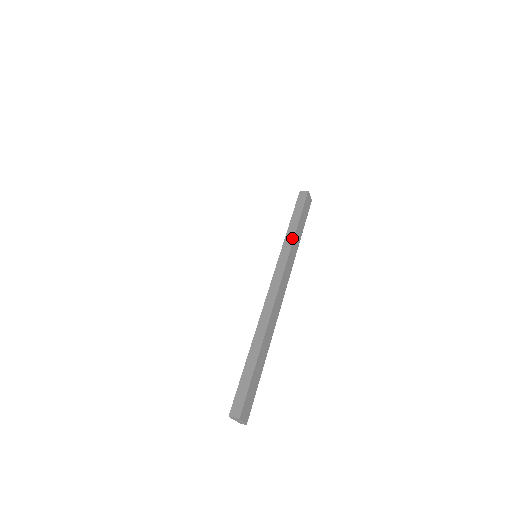
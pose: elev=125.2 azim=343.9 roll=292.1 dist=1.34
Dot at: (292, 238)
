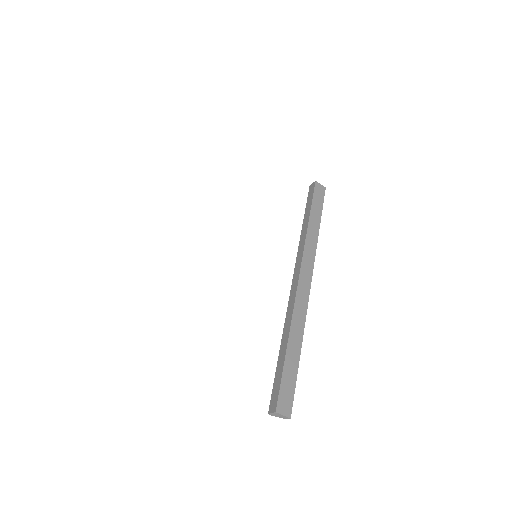
Dot at: (306, 229)
